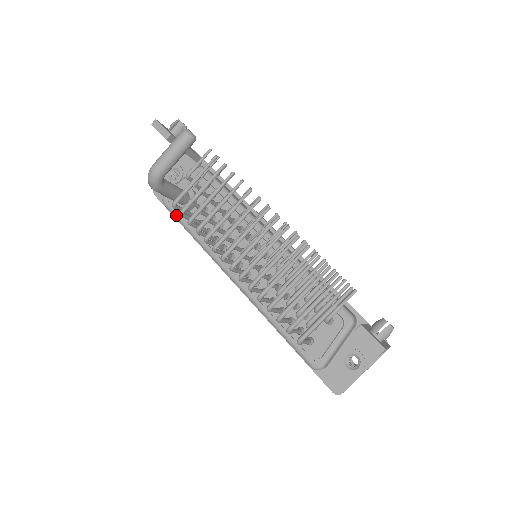
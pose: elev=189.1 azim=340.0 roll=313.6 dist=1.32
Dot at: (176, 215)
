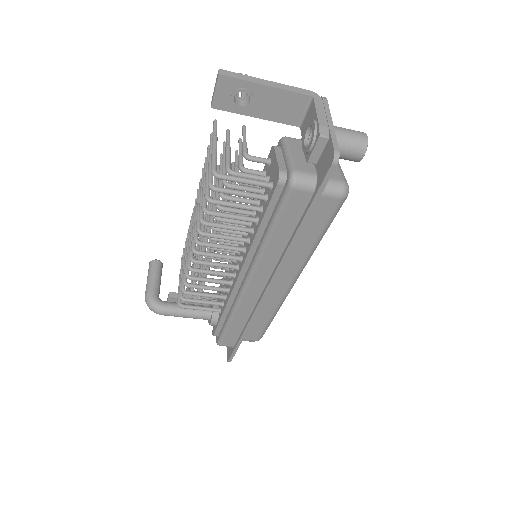
Dot at: (221, 333)
